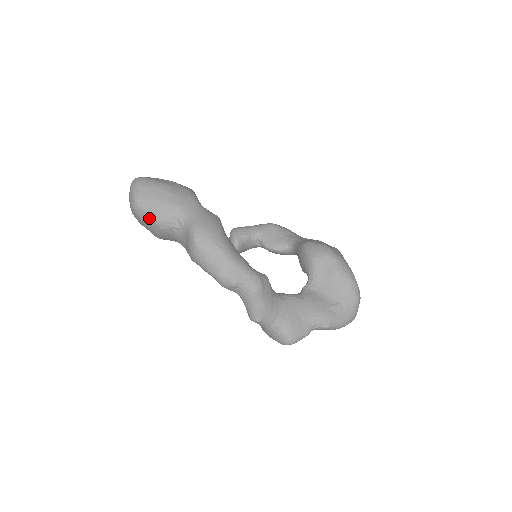
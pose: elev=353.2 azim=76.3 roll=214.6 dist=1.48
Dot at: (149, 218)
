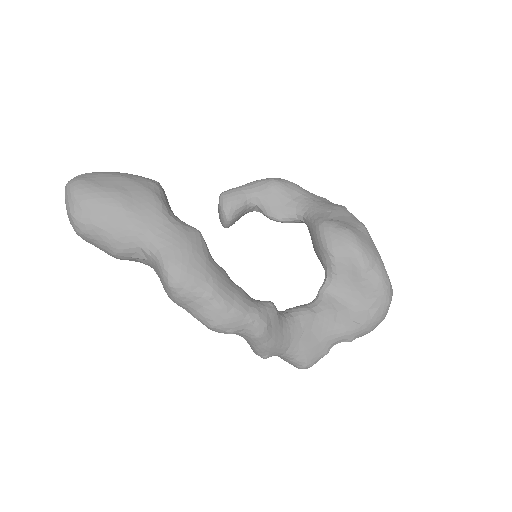
Dot at: (101, 247)
